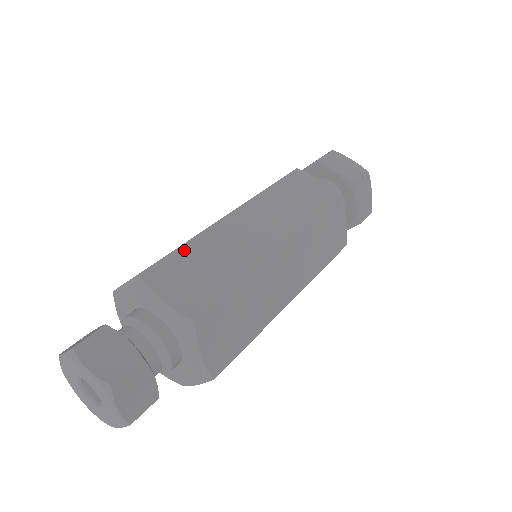
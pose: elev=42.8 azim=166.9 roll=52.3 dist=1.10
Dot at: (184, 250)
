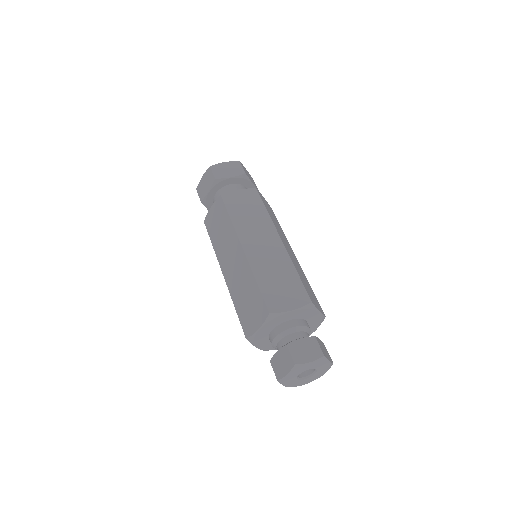
Dot at: (262, 285)
